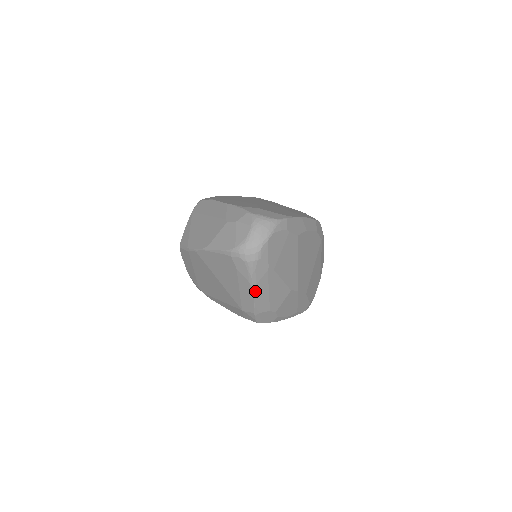
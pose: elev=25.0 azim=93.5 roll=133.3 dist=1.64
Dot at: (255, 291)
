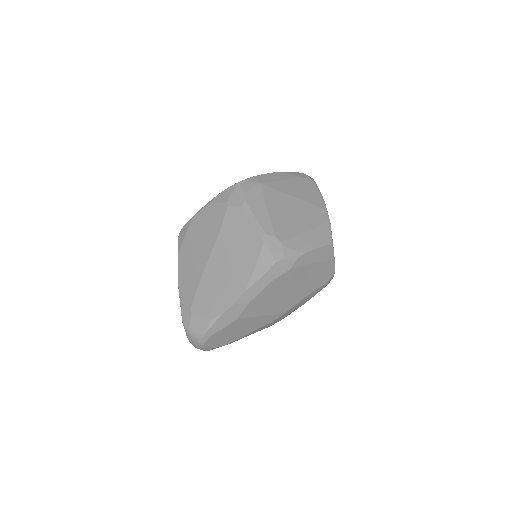
Dot at: occluded
